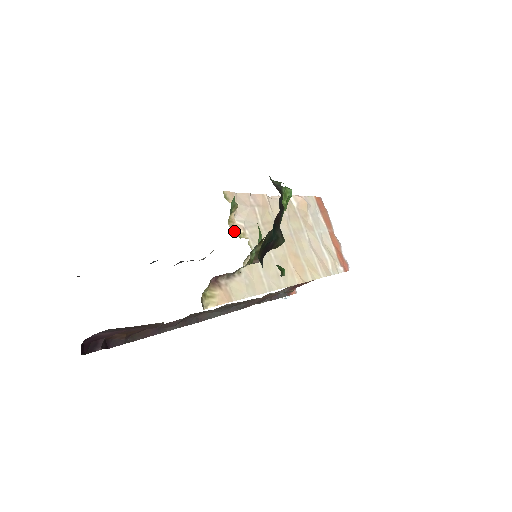
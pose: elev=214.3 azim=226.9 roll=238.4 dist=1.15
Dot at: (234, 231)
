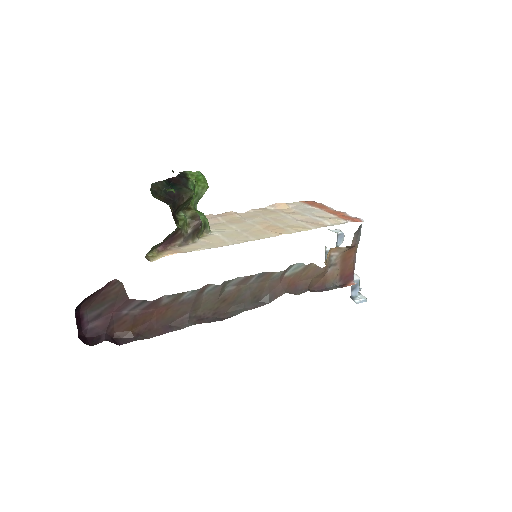
Dot at: occluded
